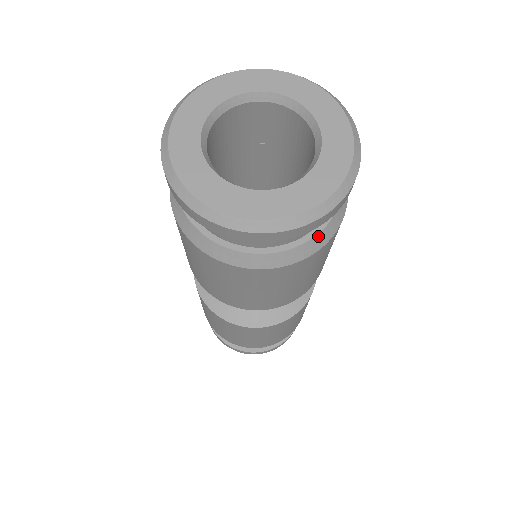
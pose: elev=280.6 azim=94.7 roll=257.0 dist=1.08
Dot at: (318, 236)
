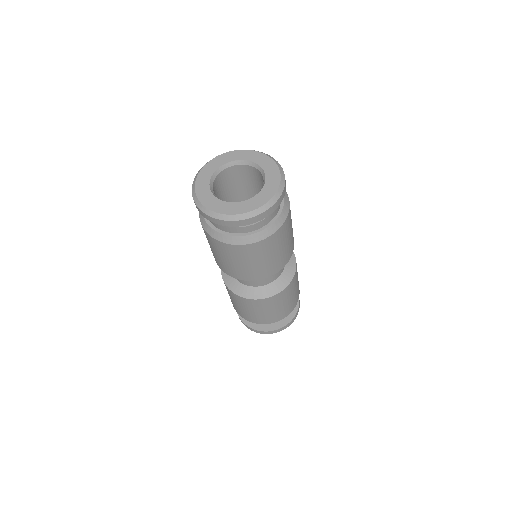
Dot at: (237, 237)
